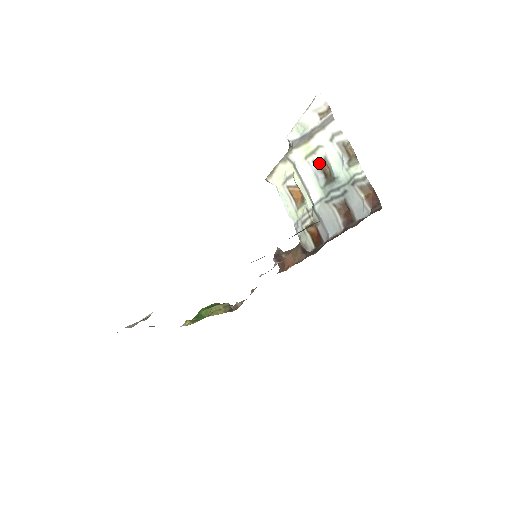
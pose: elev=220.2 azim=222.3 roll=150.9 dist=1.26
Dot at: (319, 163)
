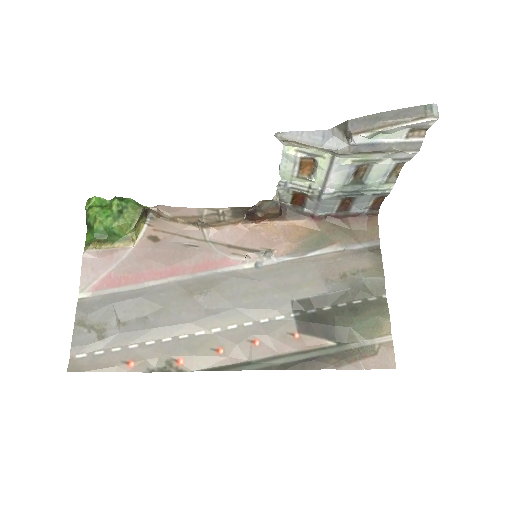
Dot at: (361, 166)
